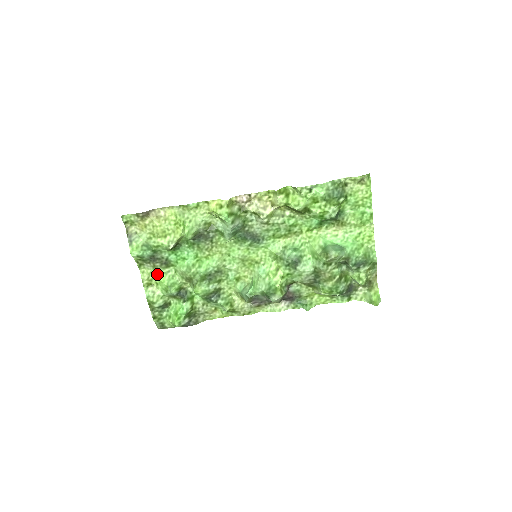
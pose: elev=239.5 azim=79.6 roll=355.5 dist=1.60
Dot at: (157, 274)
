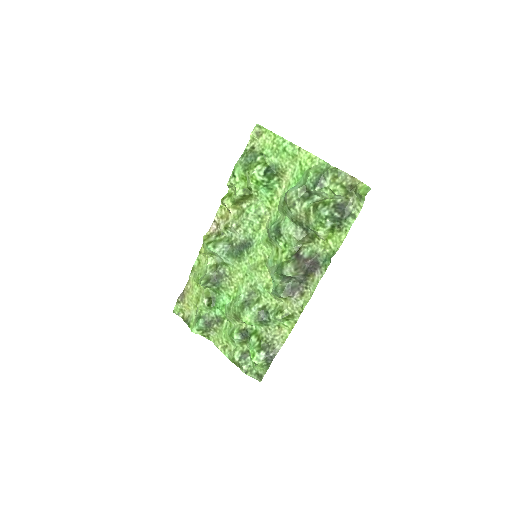
Dot at: (221, 334)
